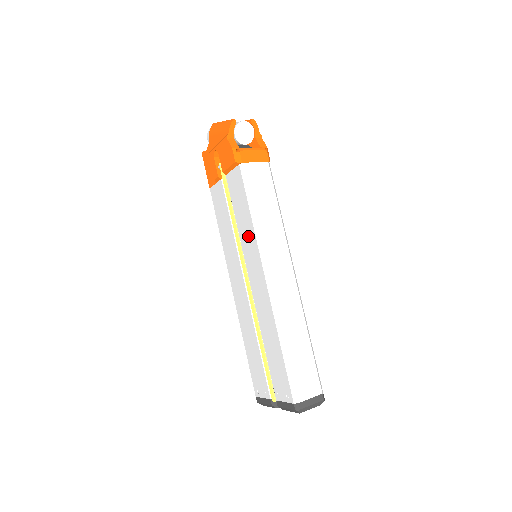
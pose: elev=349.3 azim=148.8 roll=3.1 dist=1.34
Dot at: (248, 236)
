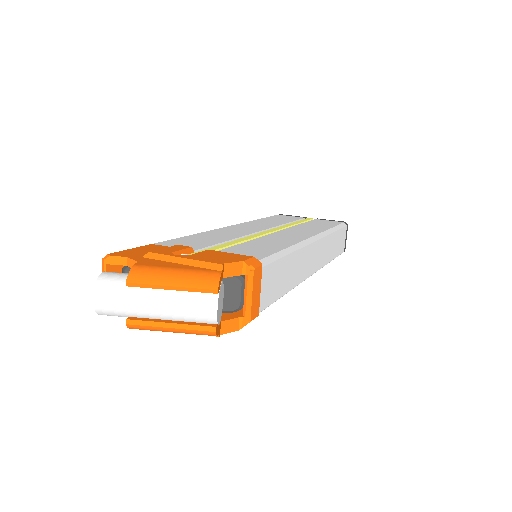
Dot at: occluded
